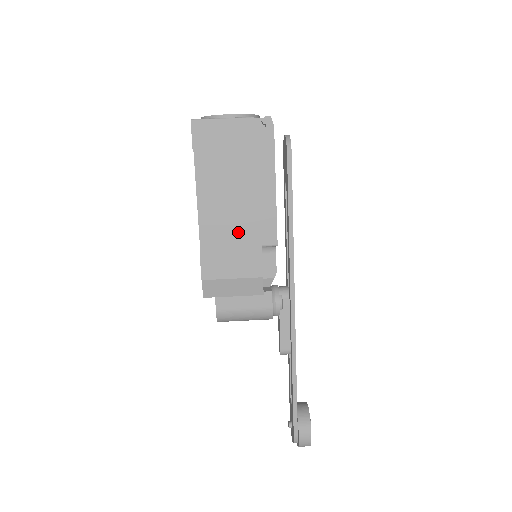
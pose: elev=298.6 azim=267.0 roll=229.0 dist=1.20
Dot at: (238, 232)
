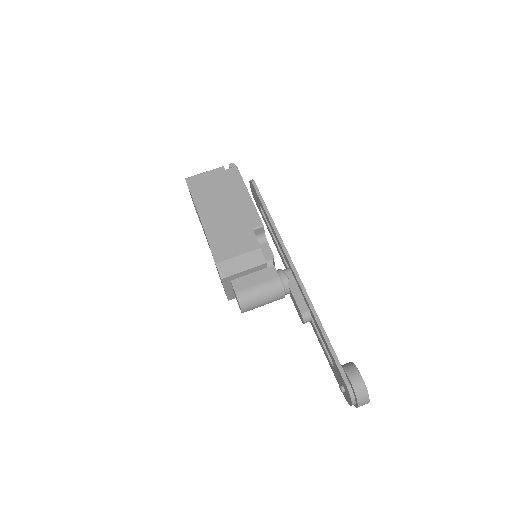
Dot at: (233, 226)
